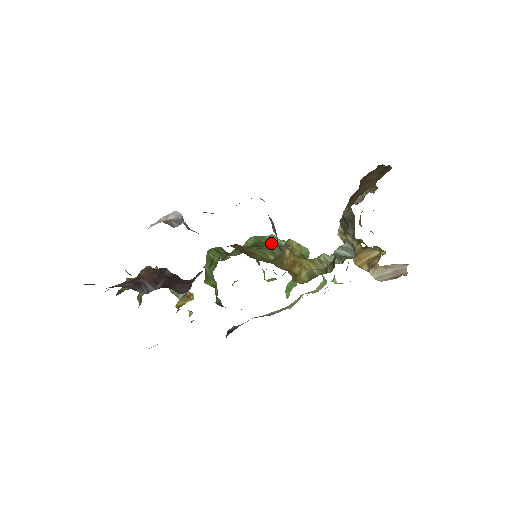
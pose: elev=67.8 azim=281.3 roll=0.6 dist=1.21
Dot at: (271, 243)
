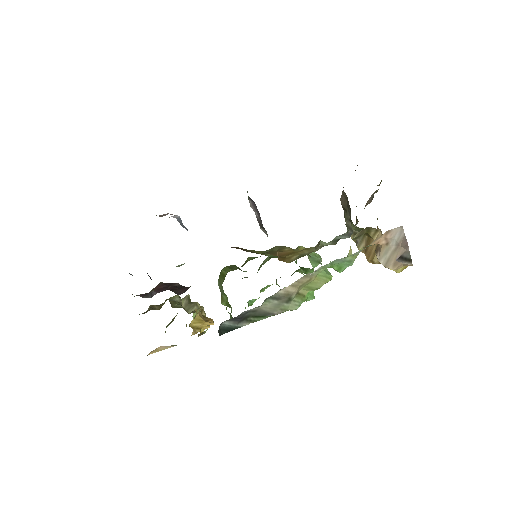
Dot at: occluded
